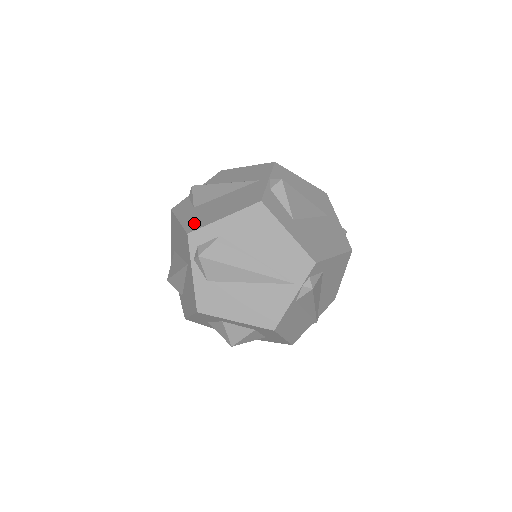
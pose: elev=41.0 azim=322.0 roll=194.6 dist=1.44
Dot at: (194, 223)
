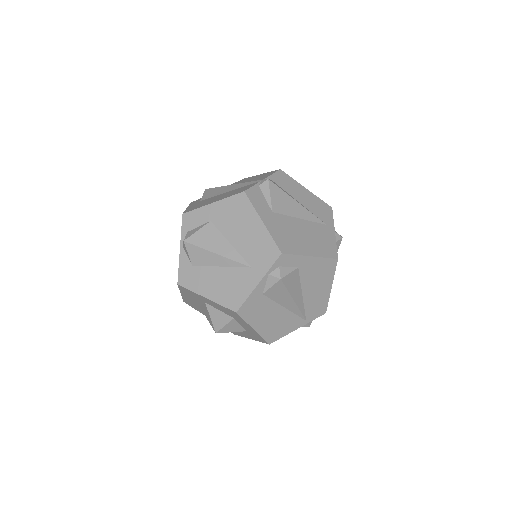
Dot at: (284, 241)
